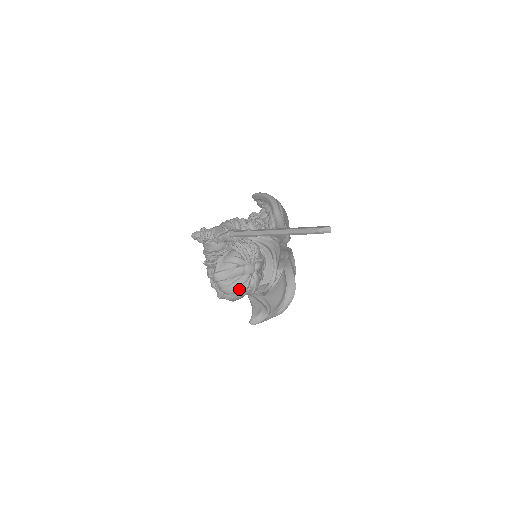
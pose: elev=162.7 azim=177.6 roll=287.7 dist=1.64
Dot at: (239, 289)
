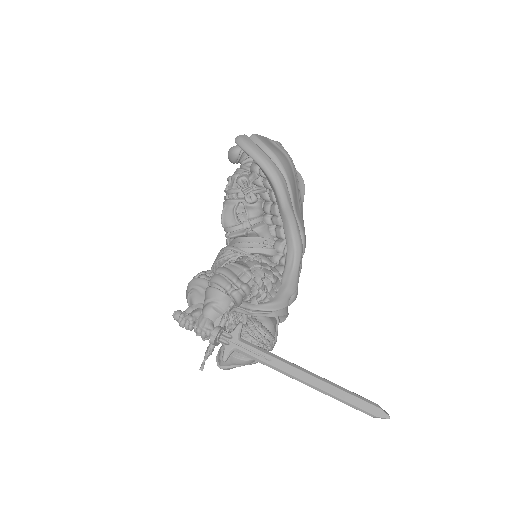
Dot at: occluded
